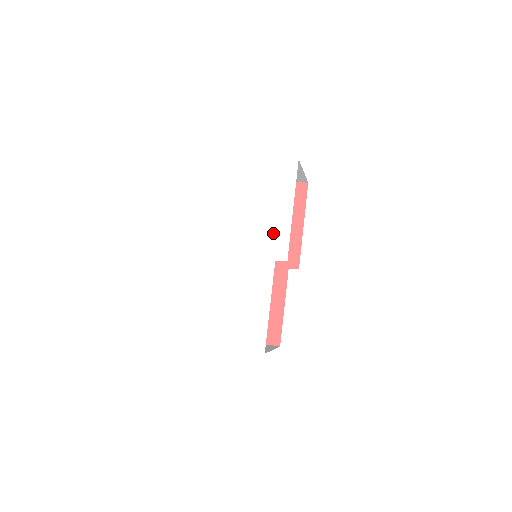
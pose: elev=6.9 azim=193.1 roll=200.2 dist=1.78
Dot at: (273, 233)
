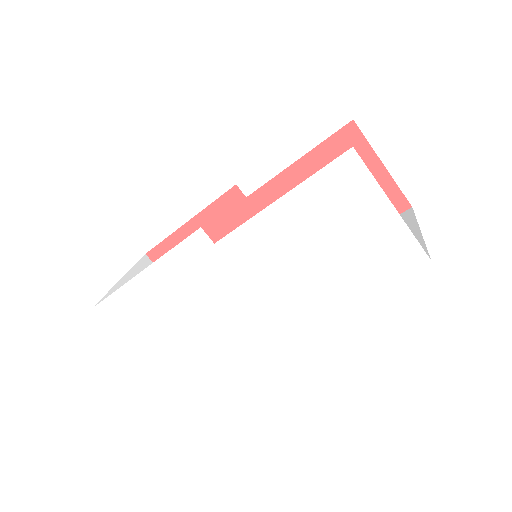
Dot at: (295, 302)
